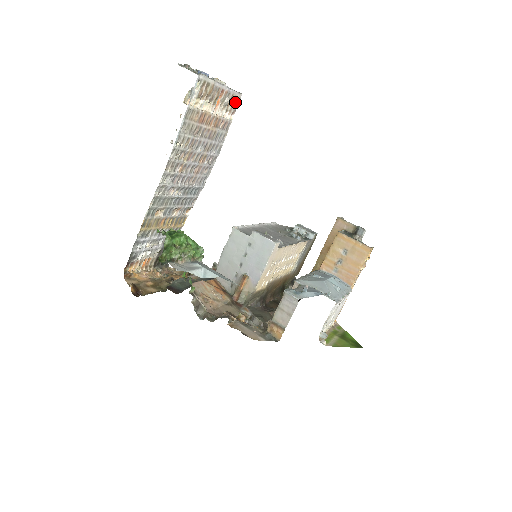
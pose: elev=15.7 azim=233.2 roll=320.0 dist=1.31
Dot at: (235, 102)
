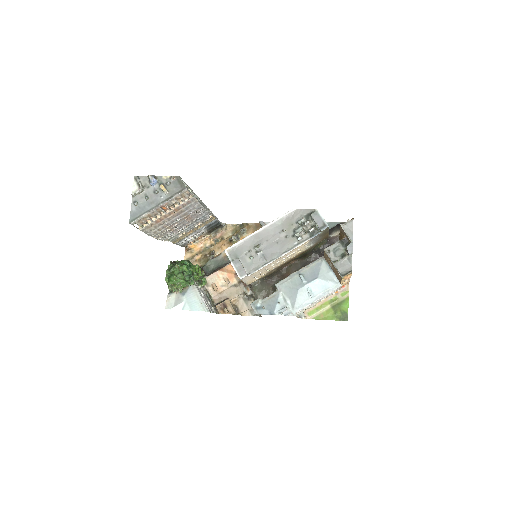
Dot at: (184, 194)
